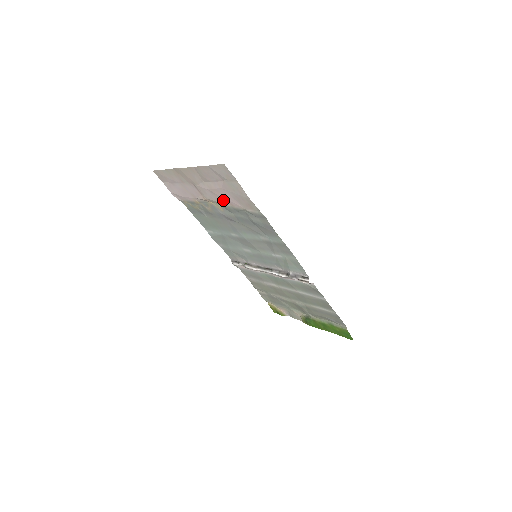
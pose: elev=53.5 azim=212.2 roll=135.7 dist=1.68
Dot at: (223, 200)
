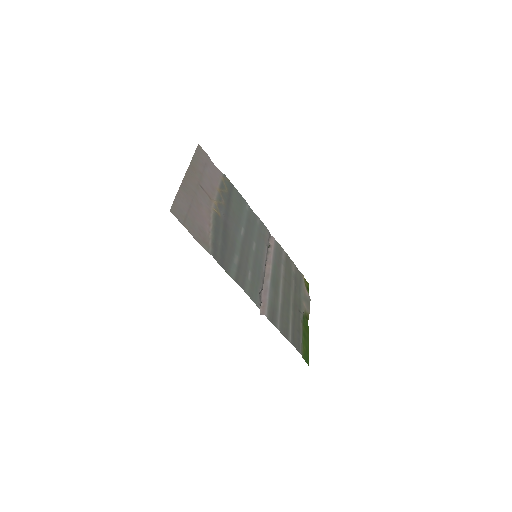
Dot at: (207, 216)
